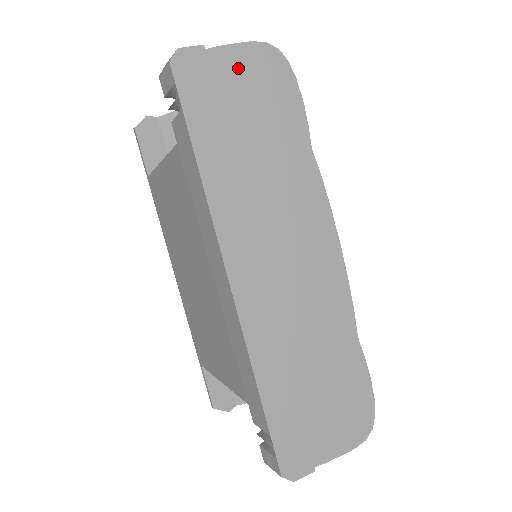
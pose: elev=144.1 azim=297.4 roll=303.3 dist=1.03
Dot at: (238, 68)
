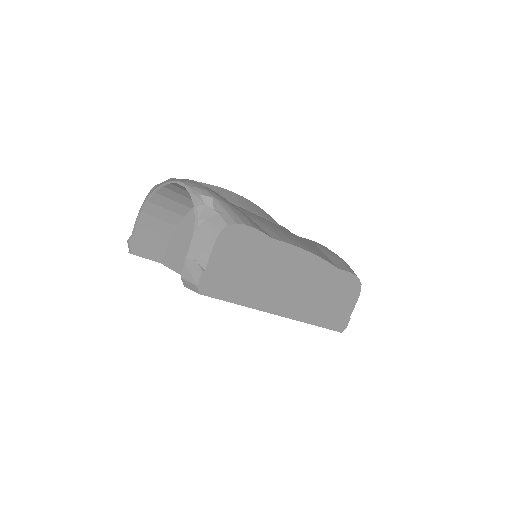
Dot at: (222, 257)
